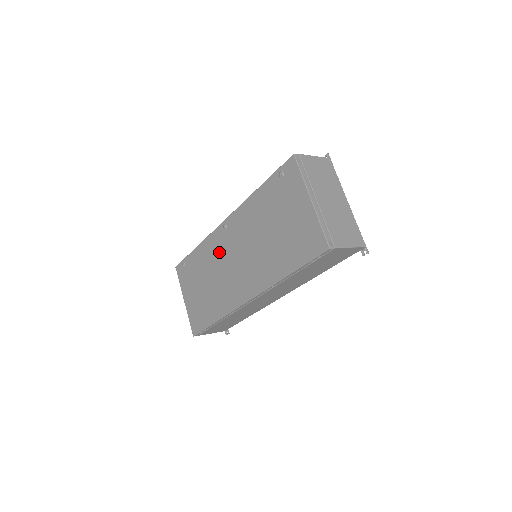
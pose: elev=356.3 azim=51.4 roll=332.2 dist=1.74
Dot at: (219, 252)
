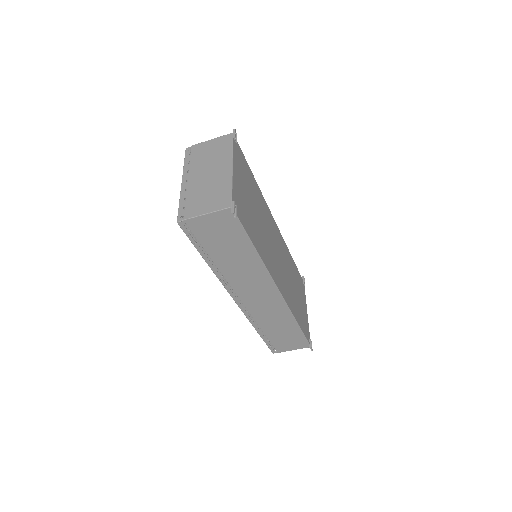
Dot at: occluded
